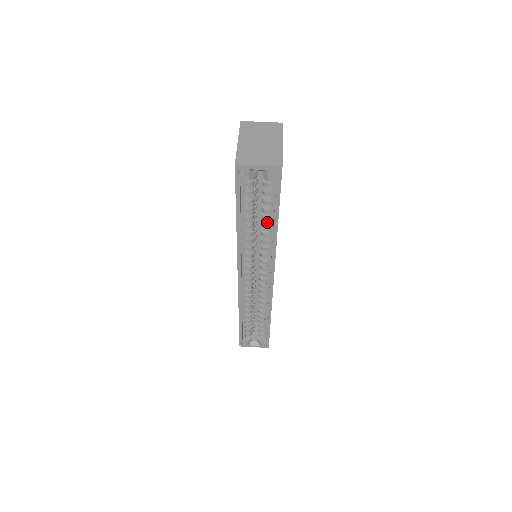
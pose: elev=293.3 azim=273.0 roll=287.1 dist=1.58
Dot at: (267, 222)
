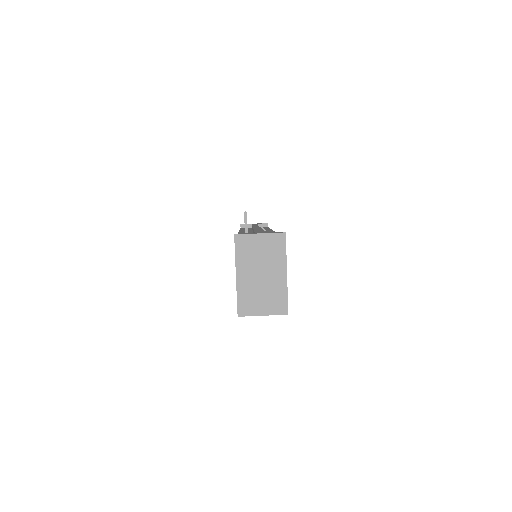
Dot at: occluded
